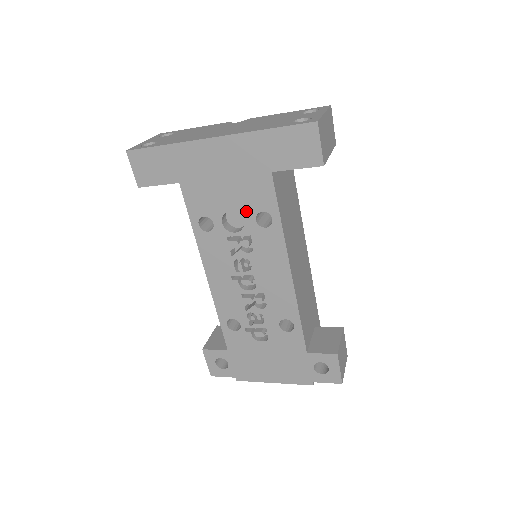
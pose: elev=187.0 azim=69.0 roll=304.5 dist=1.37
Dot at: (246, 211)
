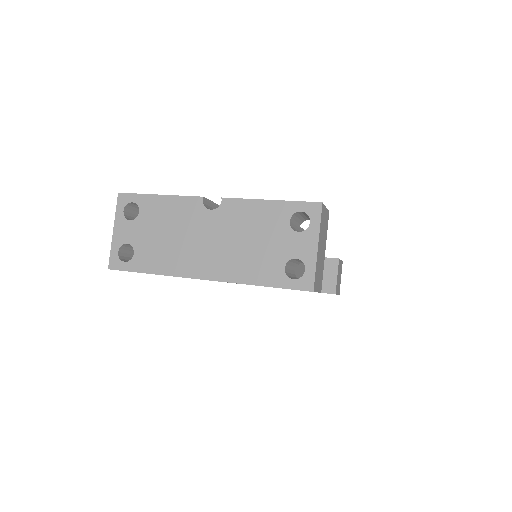
Dot at: occluded
